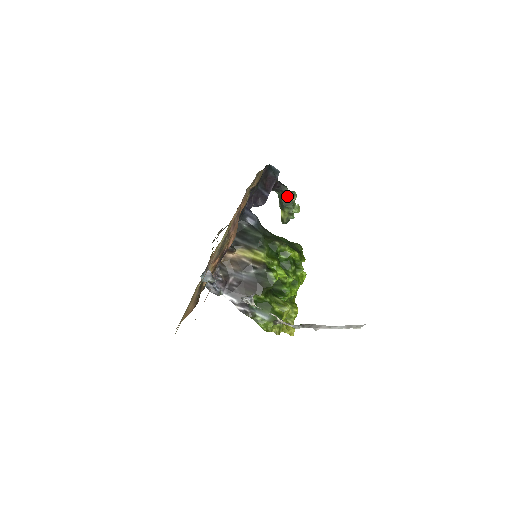
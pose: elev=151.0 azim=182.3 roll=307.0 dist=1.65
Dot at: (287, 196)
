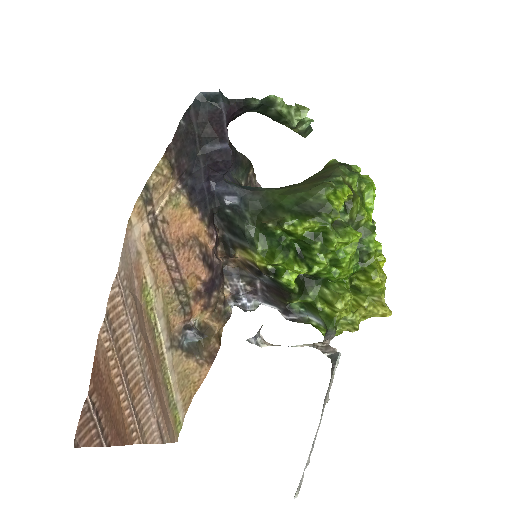
Dot at: (267, 108)
